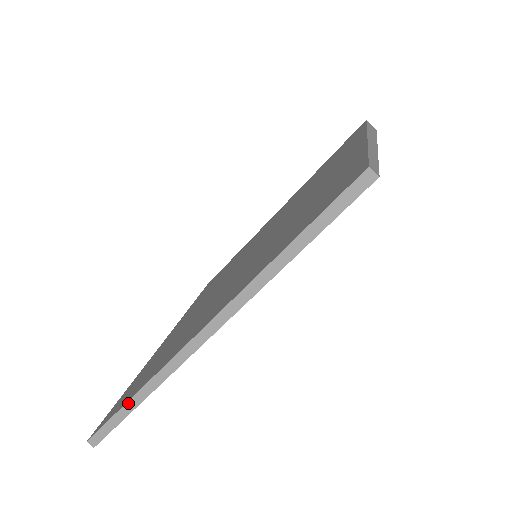
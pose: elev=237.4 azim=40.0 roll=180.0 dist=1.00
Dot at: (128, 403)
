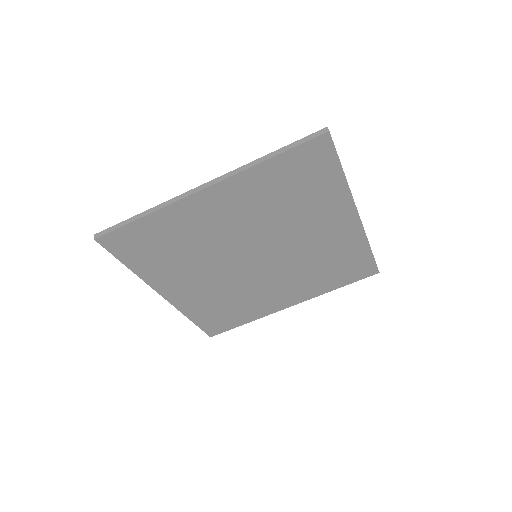
Dot at: (137, 215)
